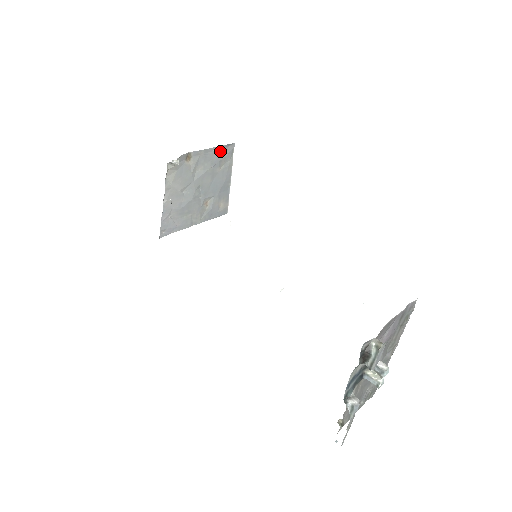
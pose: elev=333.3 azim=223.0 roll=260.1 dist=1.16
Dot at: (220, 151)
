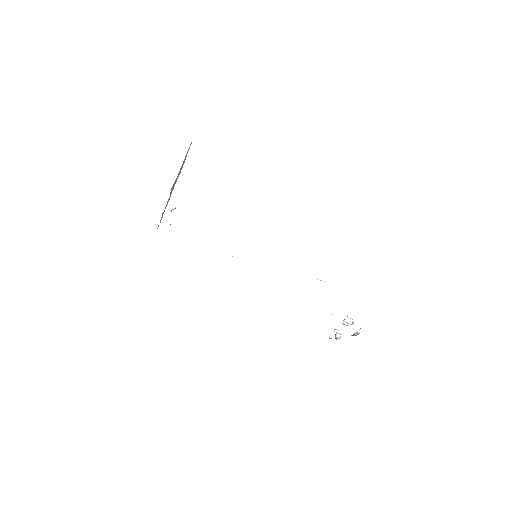
Dot at: (185, 157)
